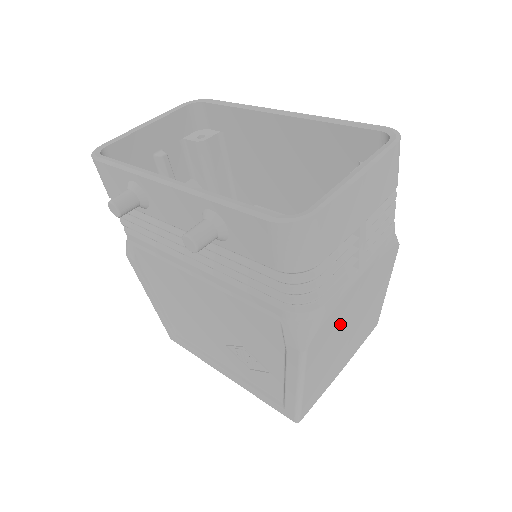
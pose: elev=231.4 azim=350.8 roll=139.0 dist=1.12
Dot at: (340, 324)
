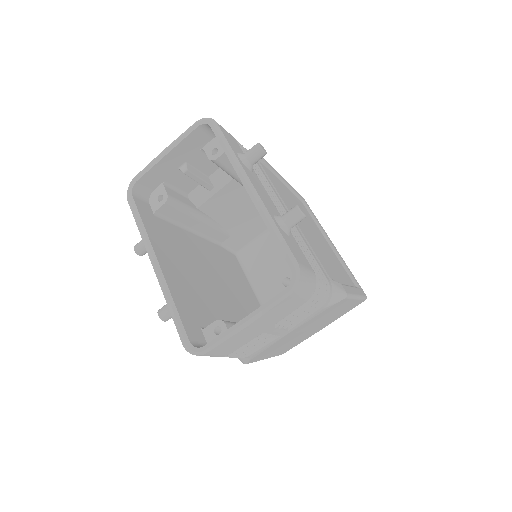
Dot at: (284, 342)
